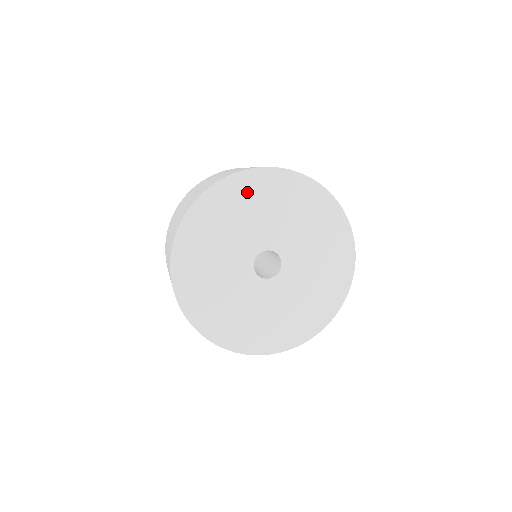
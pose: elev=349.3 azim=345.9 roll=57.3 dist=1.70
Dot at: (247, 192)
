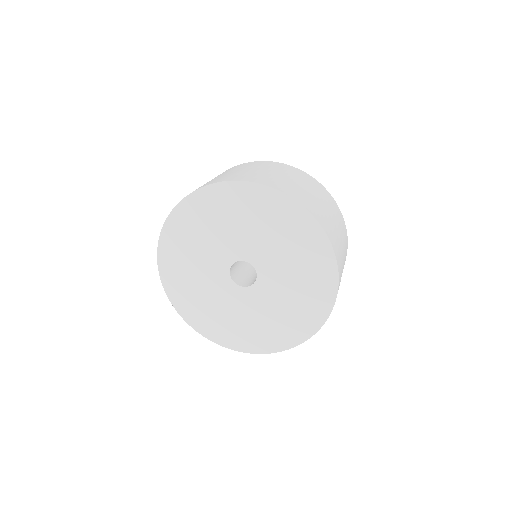
Dot at: (290, 223)
